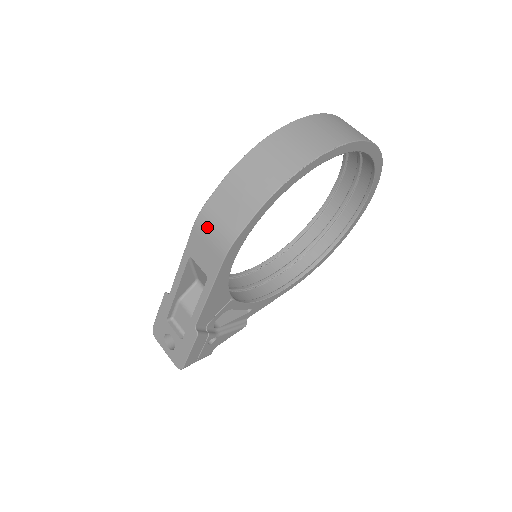
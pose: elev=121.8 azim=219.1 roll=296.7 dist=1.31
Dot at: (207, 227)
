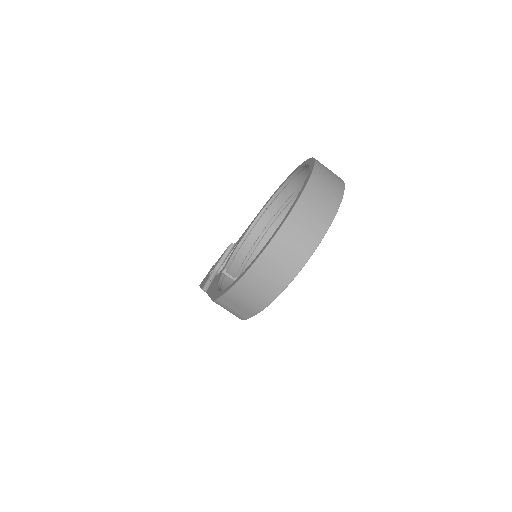
Dot at: occluded
